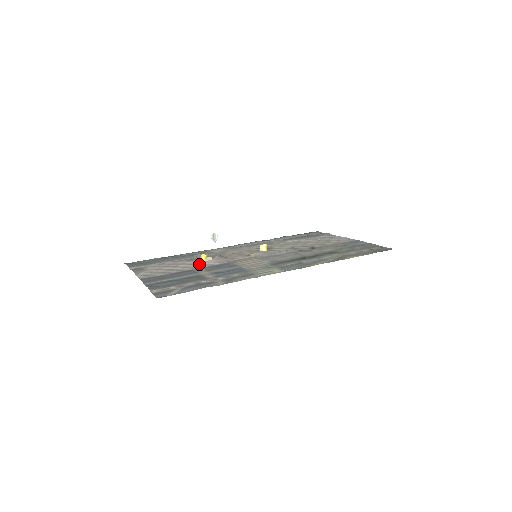
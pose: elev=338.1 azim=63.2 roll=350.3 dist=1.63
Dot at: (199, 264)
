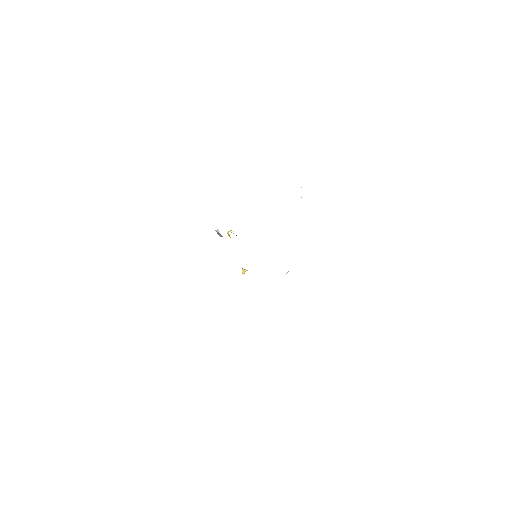
Dot at: occluded
